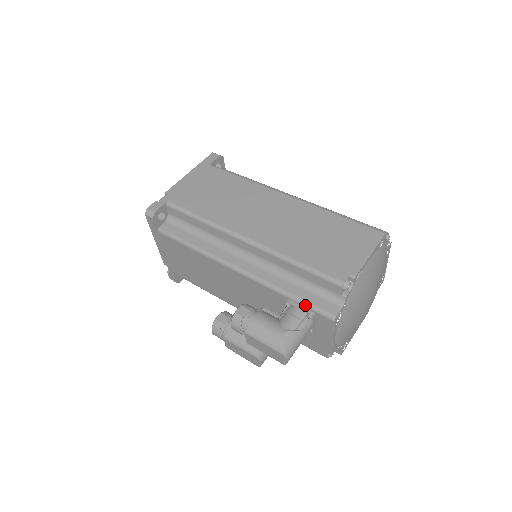
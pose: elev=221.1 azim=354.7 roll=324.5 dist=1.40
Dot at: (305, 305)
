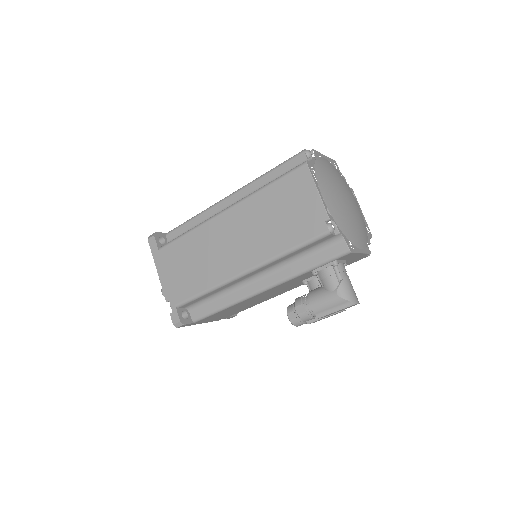
Dot at: (325, 264)
